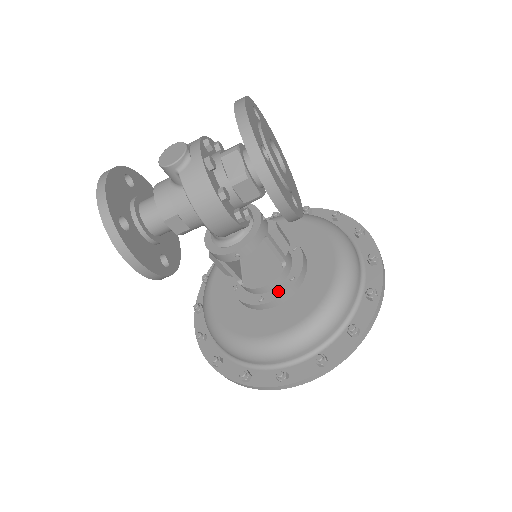
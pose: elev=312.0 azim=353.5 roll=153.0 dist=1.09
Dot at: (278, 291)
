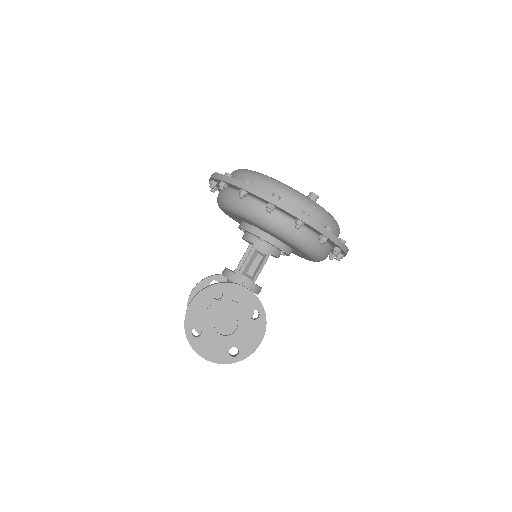
Dot at: occluded
